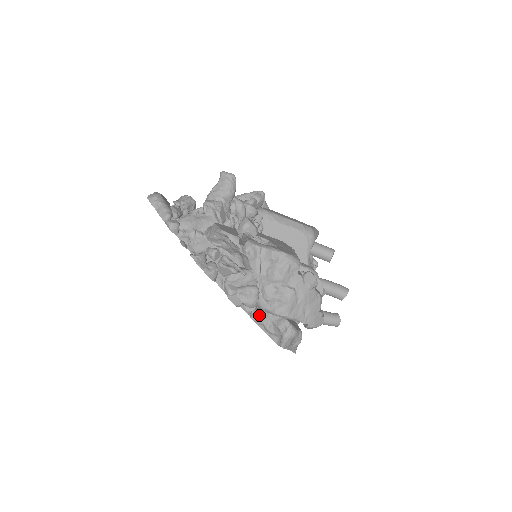
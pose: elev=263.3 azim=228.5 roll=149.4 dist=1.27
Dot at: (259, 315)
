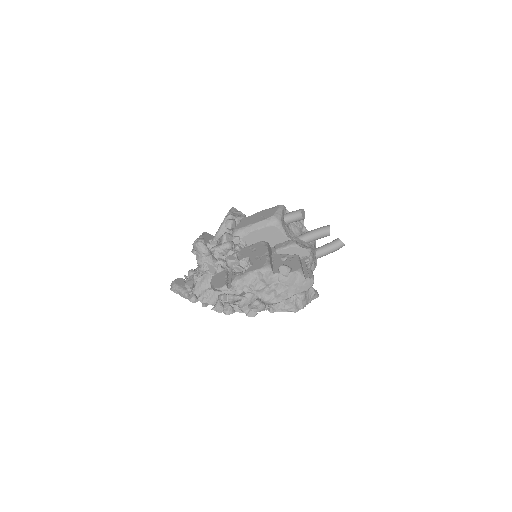
Dot at: (273, 307)
